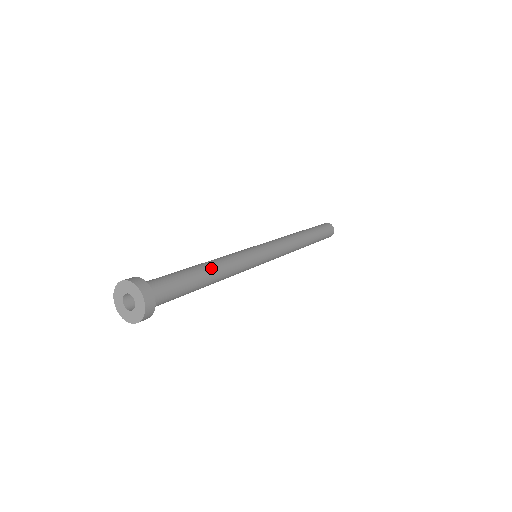
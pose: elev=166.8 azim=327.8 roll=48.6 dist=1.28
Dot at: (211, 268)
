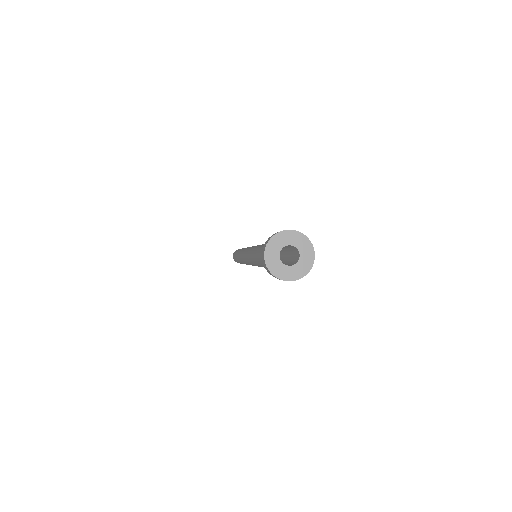
Dot at: occluded
